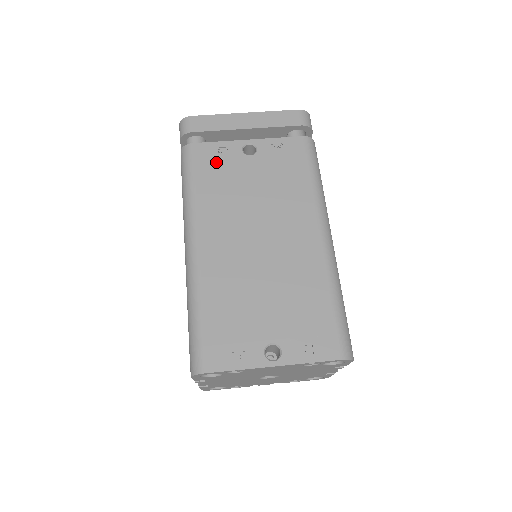
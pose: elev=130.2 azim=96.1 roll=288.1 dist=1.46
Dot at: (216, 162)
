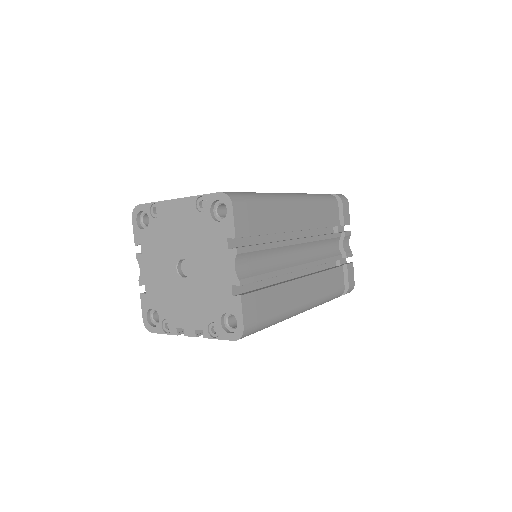
Dot at: occluded
